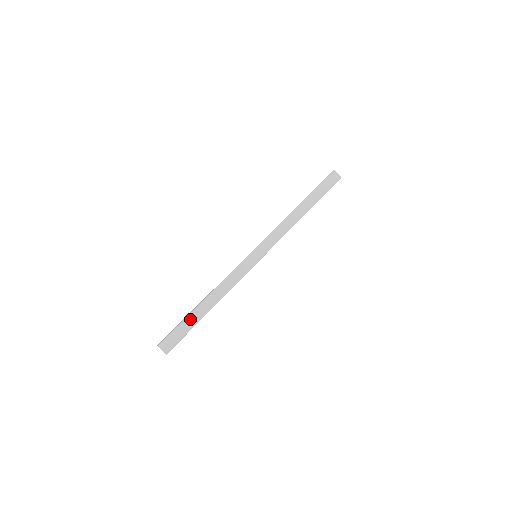
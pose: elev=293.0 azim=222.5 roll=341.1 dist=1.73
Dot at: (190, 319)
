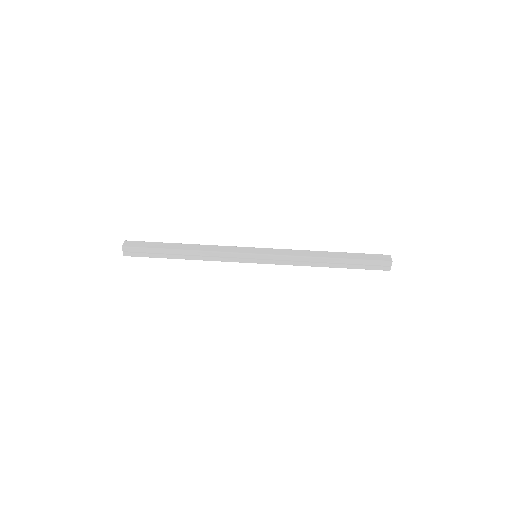
Dot at: (163, 244)
